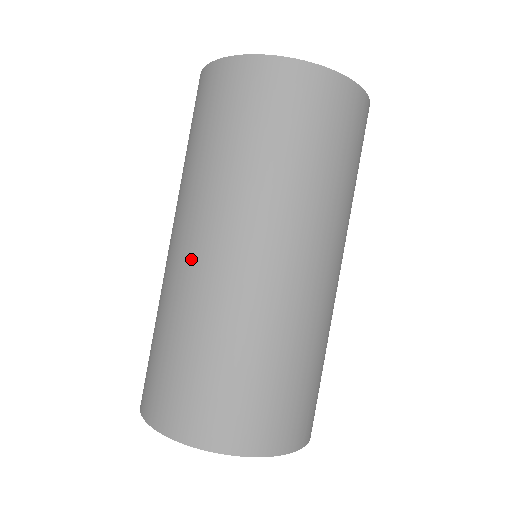
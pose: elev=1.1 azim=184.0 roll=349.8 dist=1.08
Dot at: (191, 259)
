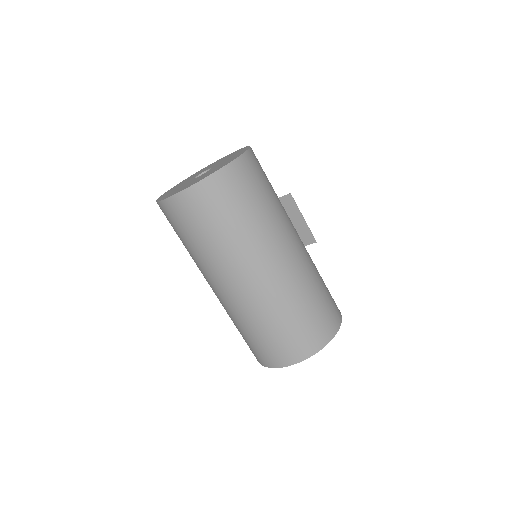
Dot at: (216, 295)
